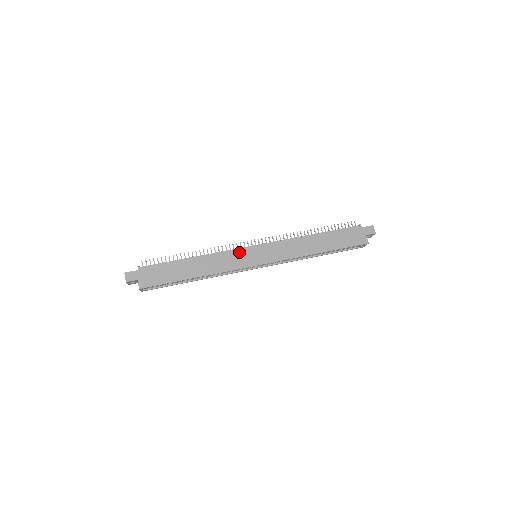
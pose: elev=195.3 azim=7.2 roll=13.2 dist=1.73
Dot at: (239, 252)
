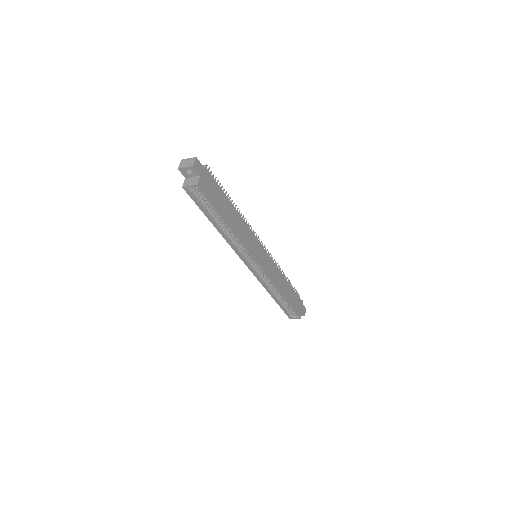
Dot at: (256, 241)
